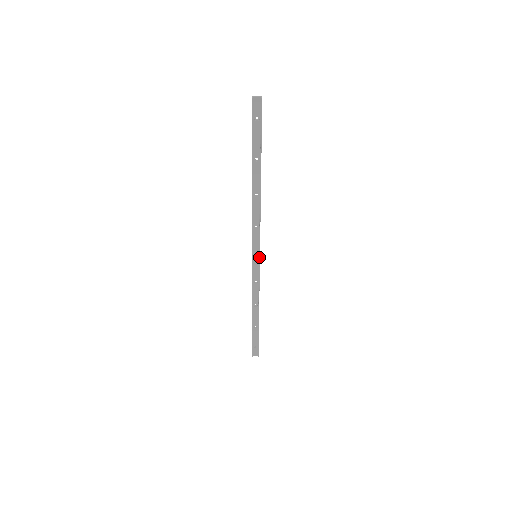
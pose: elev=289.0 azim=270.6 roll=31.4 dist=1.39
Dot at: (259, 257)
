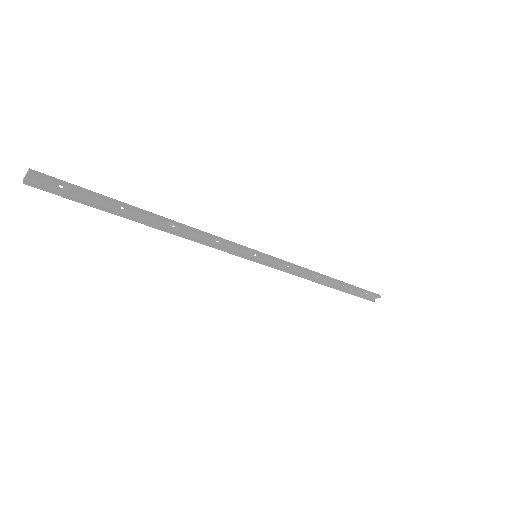
Dot at: (259, 255)
